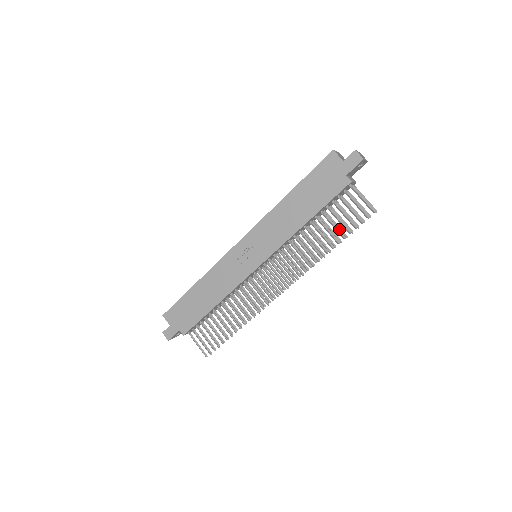
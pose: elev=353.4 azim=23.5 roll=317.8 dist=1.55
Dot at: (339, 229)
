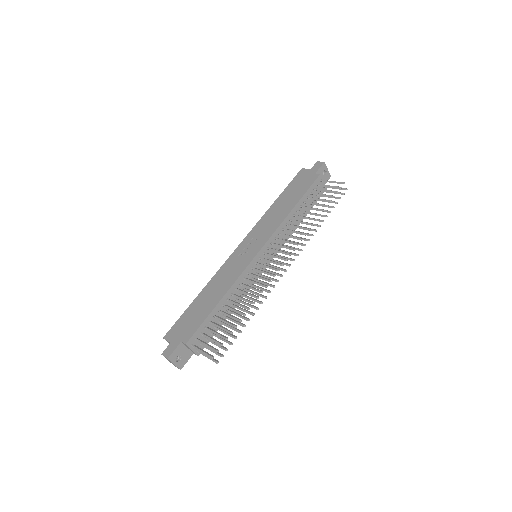
Dot at: occluded
